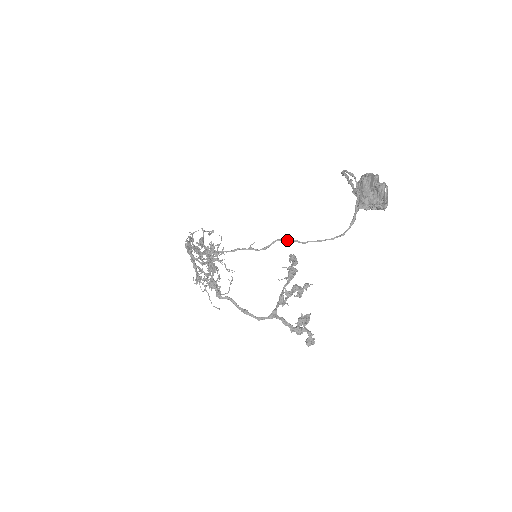
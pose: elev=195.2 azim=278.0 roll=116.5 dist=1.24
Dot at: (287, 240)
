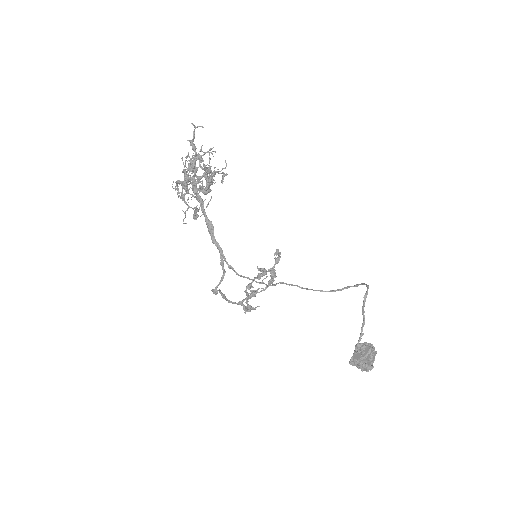
Dot at: occluded
